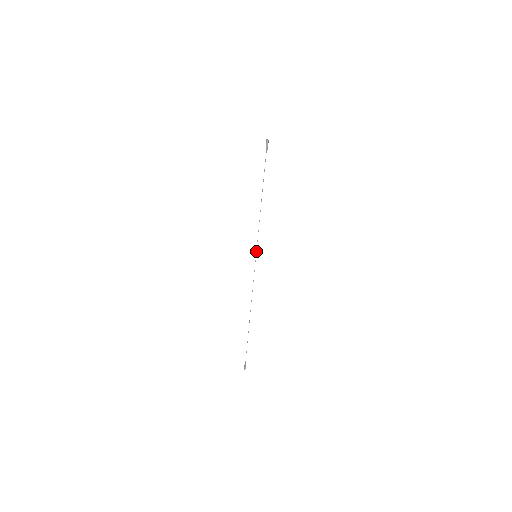
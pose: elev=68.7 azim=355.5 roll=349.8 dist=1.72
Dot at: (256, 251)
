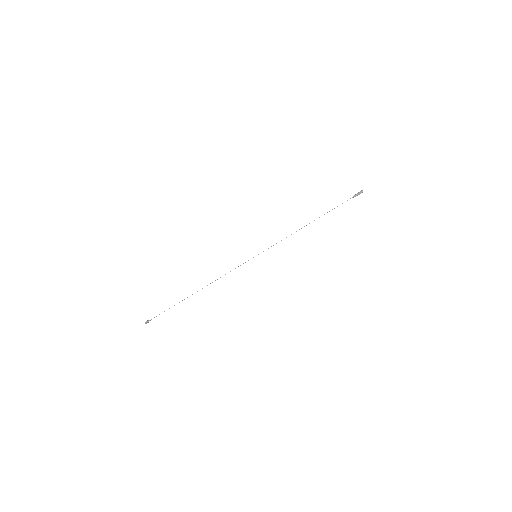
Dot at: occluded
